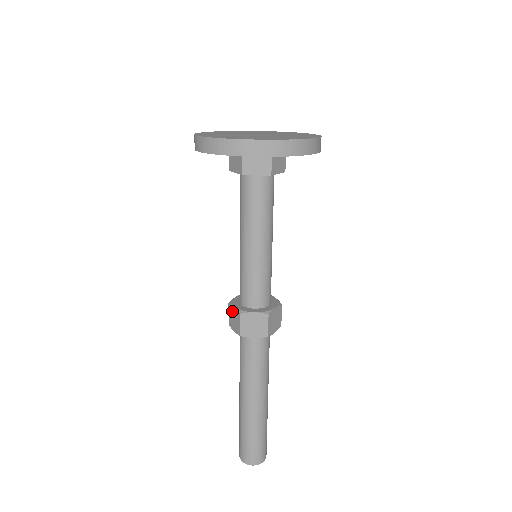
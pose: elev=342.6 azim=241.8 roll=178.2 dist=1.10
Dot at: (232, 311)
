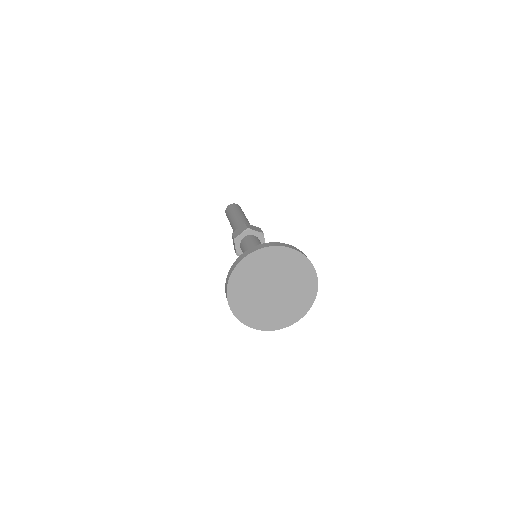
Dot at: (234, 243)
